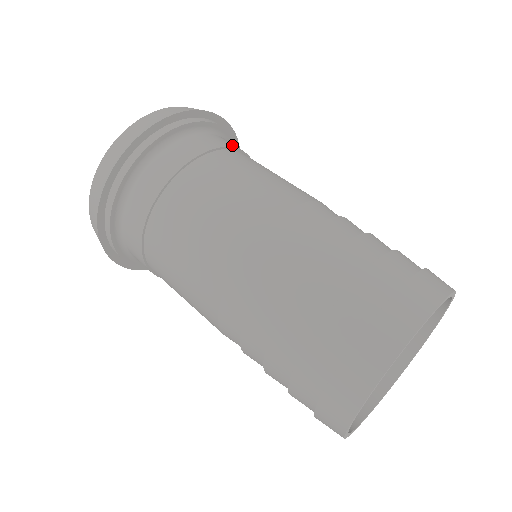
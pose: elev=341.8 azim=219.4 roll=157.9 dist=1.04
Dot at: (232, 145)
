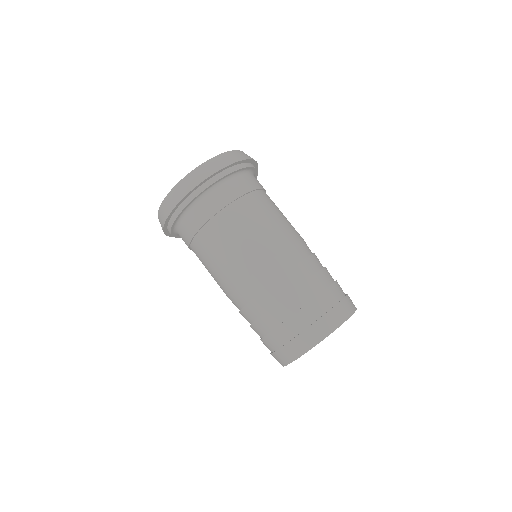
Dot at: (257, 186)
